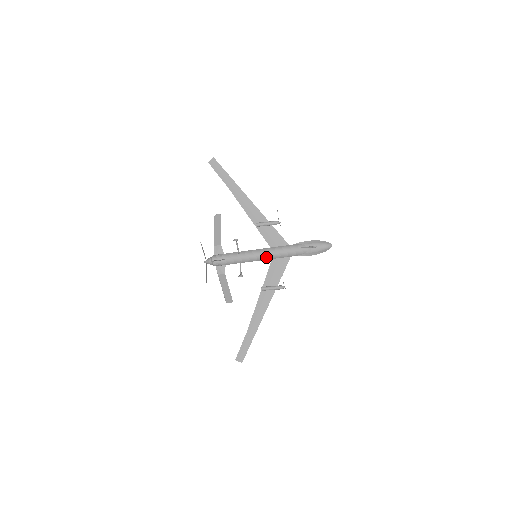
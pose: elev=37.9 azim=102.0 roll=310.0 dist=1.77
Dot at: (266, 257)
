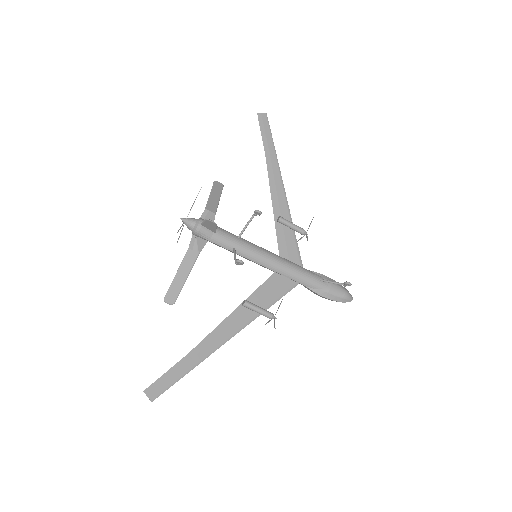
Dot at: (271, 264)
